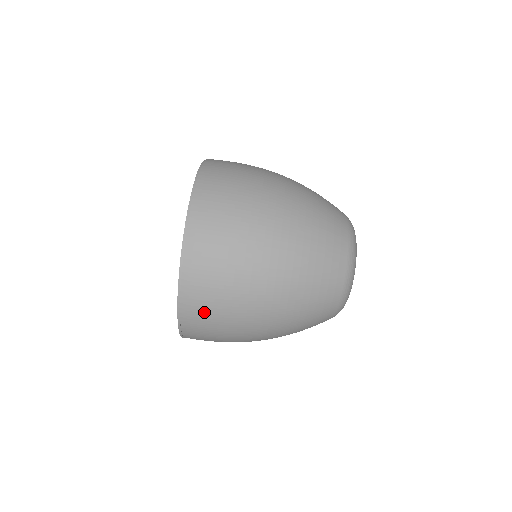
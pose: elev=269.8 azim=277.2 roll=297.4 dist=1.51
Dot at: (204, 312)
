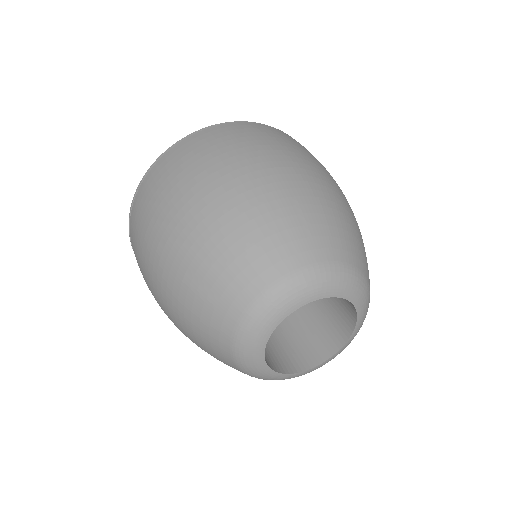
Dot at: (217, 138)
